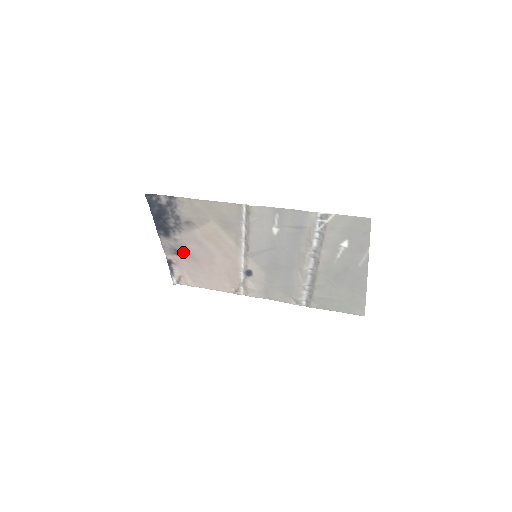
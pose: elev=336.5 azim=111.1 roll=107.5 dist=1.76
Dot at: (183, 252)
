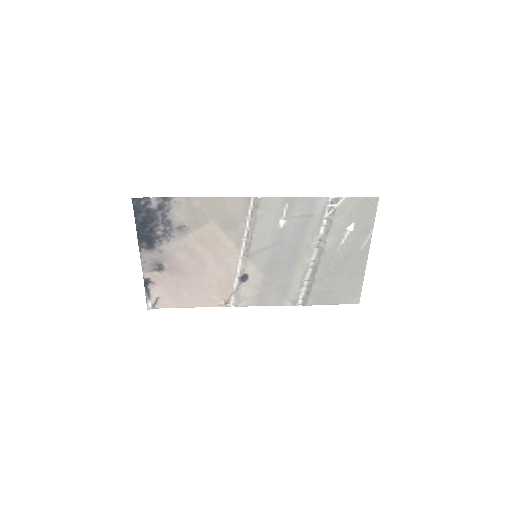
Dot at: (167, 266)
